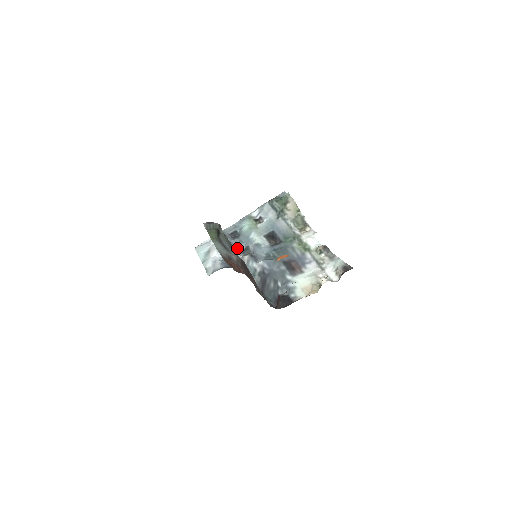
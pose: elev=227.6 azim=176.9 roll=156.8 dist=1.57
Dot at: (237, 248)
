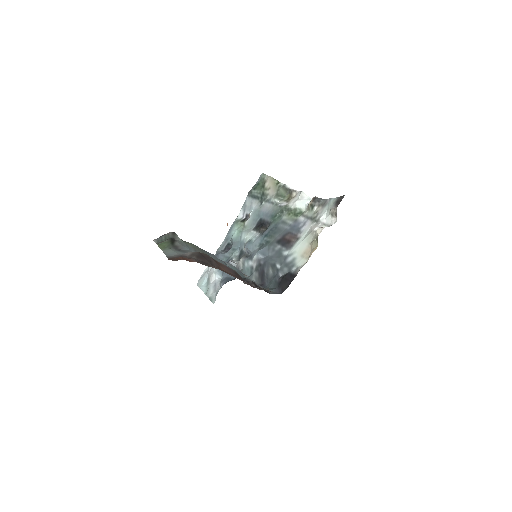
Dot at: (231, 258)
